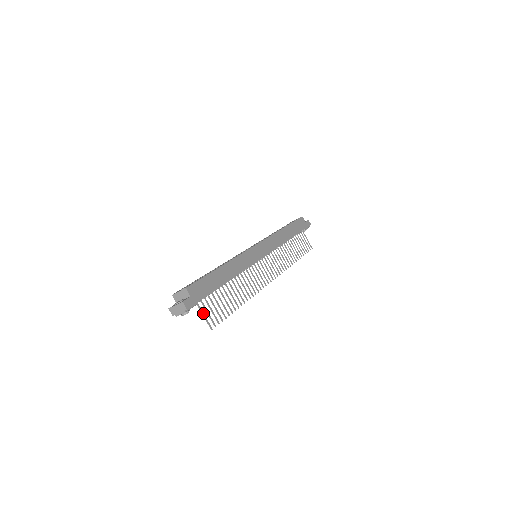
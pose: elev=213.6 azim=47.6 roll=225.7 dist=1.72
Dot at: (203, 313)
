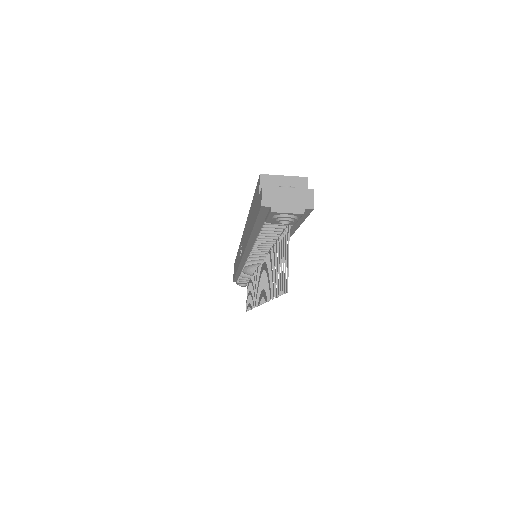
Dot at: (288, 249)
